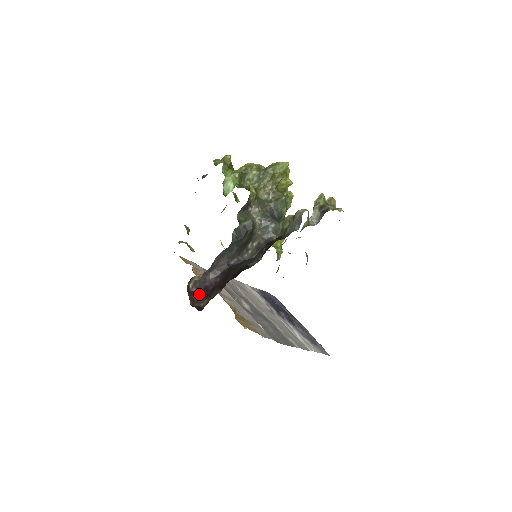
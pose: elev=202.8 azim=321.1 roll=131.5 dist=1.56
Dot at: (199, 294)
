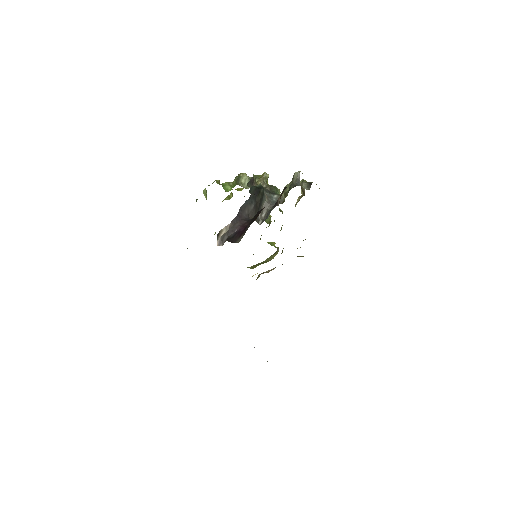
Dot at: (231, 238)
